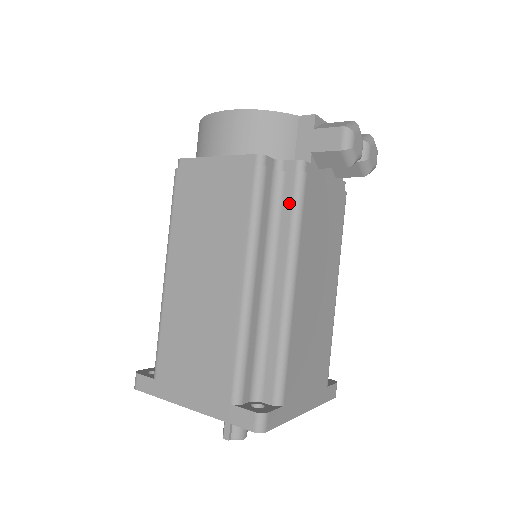
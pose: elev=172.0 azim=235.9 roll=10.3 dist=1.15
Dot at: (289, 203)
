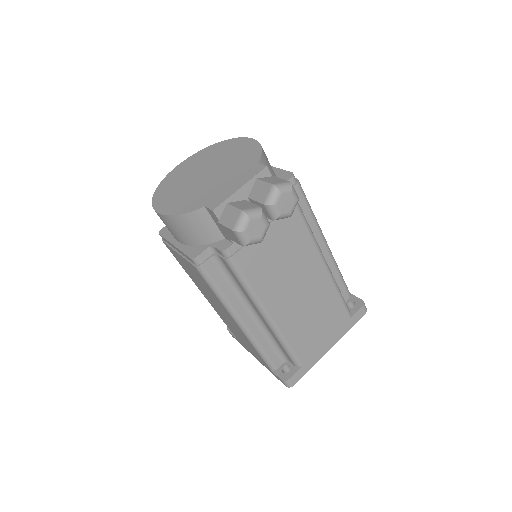
Dot at: (234, 276)
